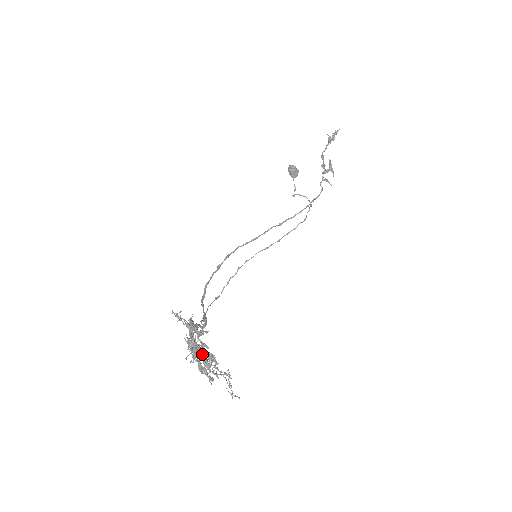
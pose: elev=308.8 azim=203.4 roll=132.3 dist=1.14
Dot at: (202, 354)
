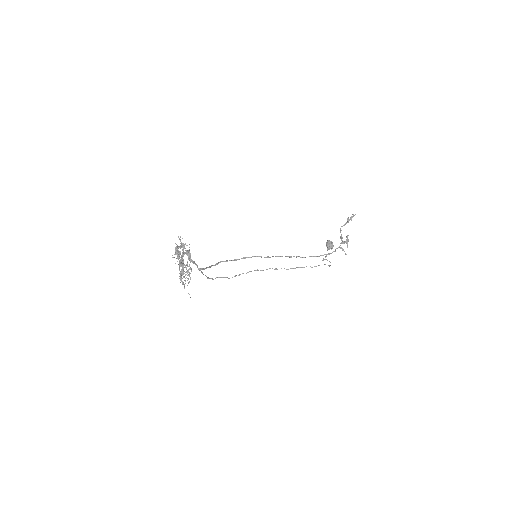
Dot at: (179, 256)
